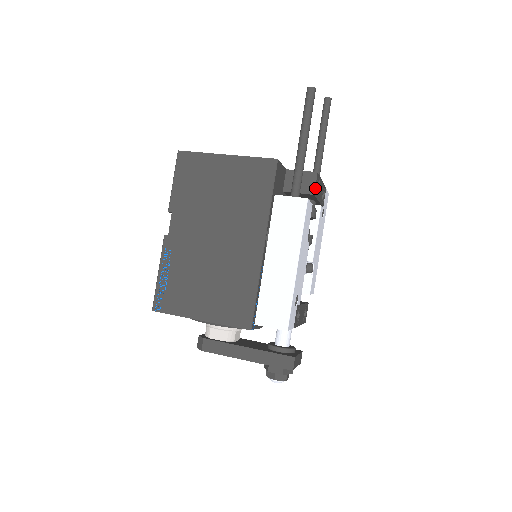
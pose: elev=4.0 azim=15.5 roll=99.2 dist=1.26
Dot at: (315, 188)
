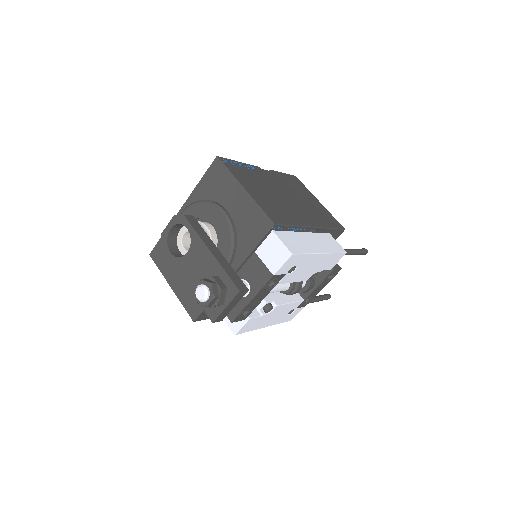
Dot at: (335, 270)
